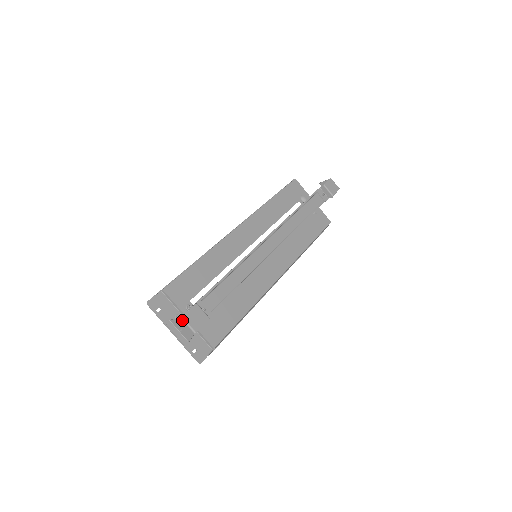
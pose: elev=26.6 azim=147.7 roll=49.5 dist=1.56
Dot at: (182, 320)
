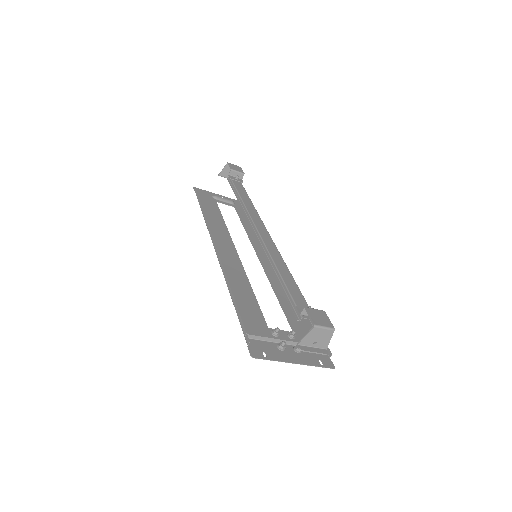
Dot at: (316, 328)
